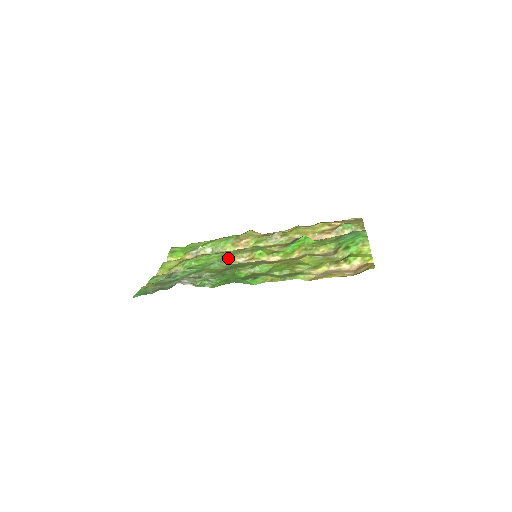
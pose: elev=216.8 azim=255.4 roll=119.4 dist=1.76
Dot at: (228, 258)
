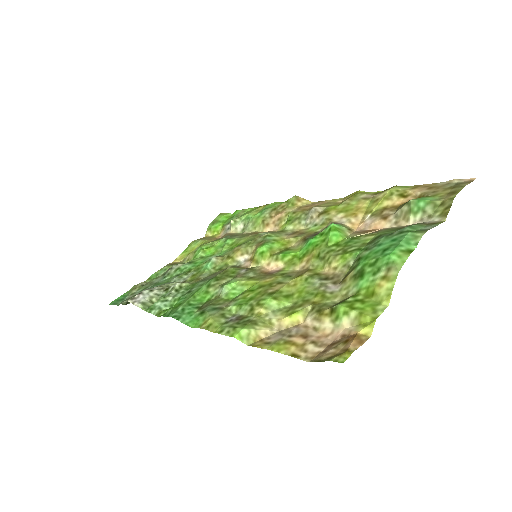
Dot at: (231, 252)
